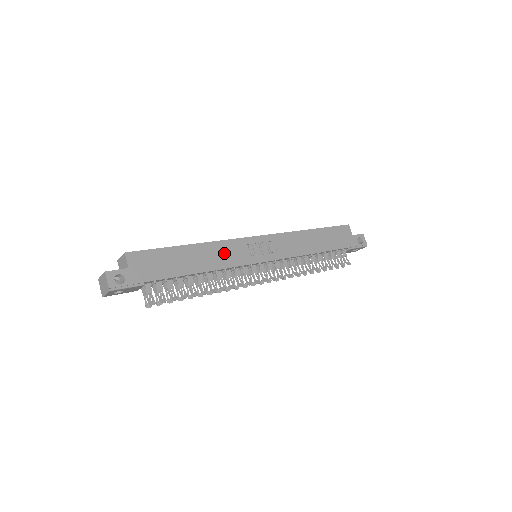
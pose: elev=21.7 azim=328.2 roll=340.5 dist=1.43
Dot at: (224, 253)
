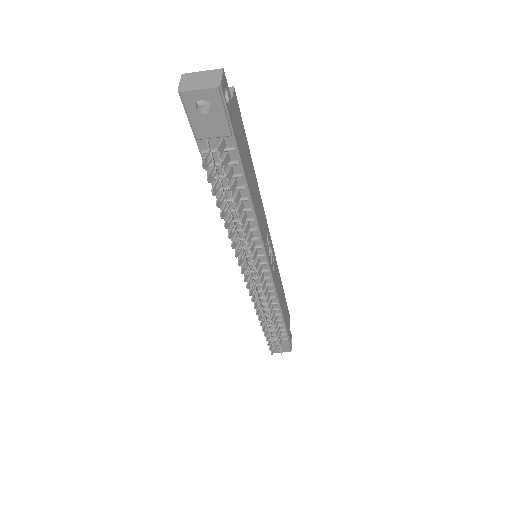
Dot at: (261, 214)
